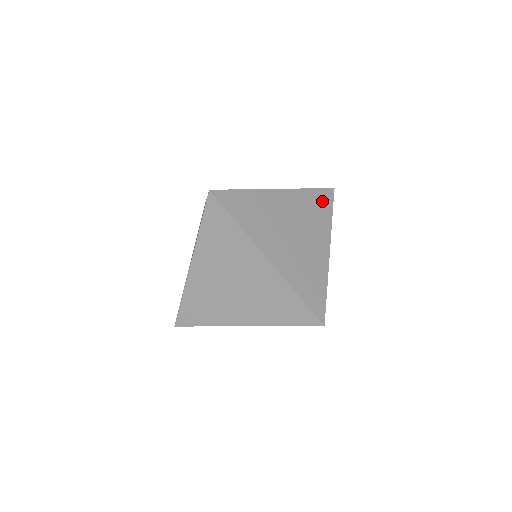
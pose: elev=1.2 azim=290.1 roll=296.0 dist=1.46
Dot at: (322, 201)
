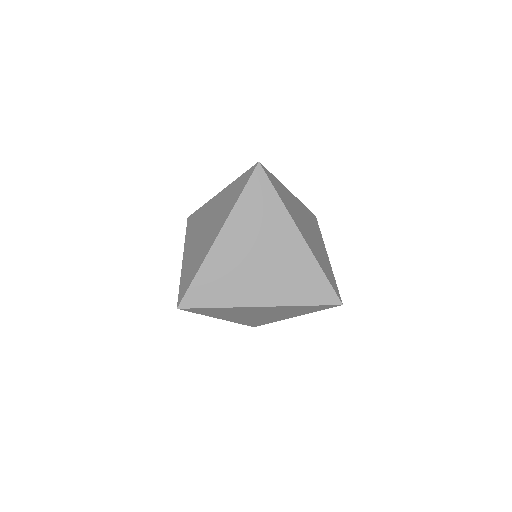
Dot at: (313, 219)
